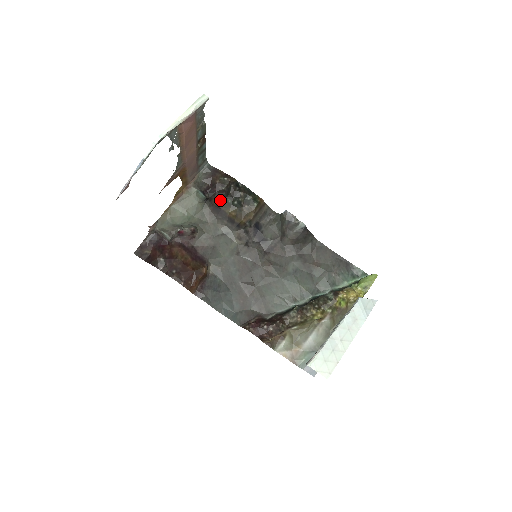
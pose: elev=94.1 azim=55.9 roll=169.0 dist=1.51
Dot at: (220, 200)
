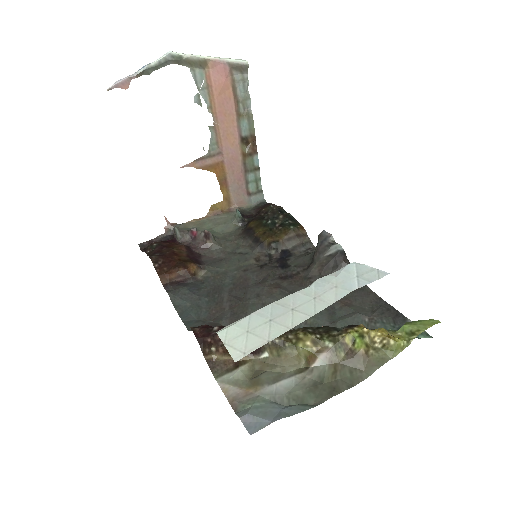
Dot at: (255, 222)
